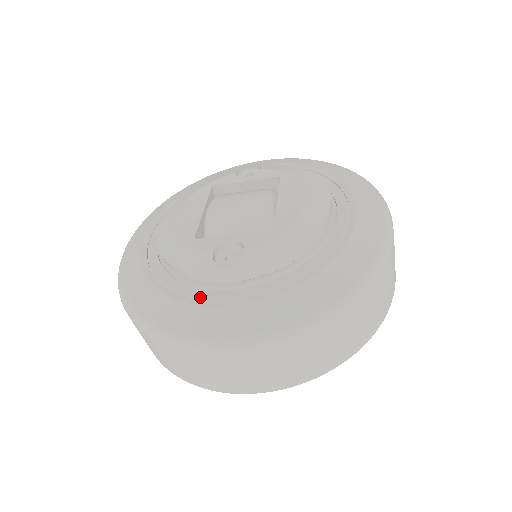
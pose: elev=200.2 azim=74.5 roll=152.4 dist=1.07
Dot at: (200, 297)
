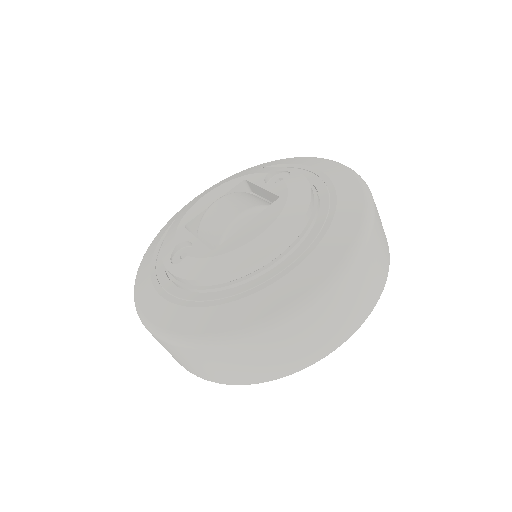
Dot at: (157, 274)
